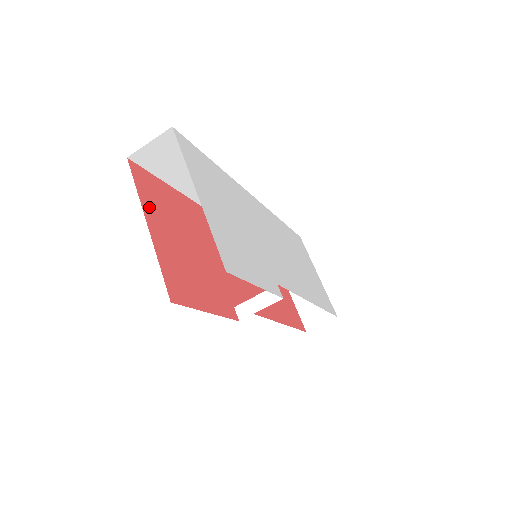
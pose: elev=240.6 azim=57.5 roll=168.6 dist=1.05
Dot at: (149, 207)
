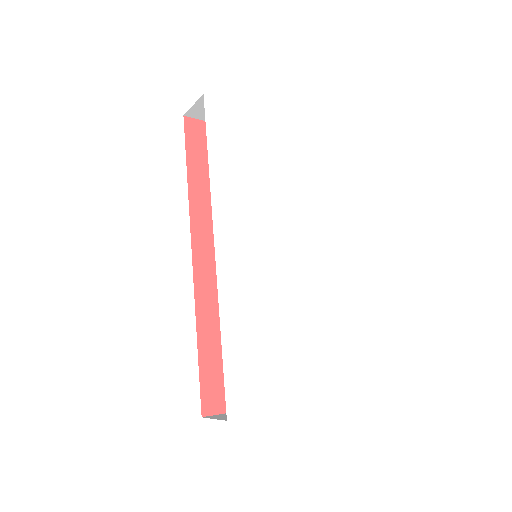
Dot at: occluded
